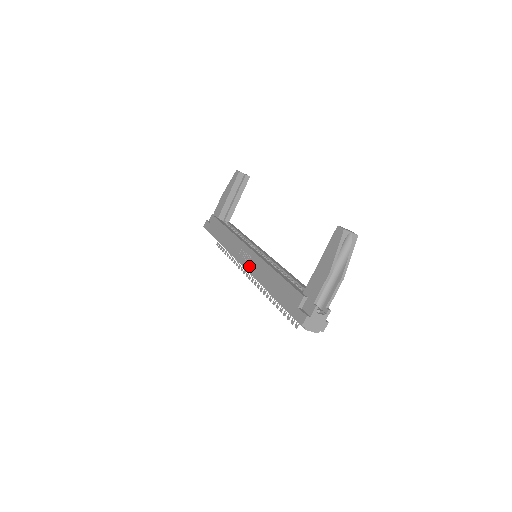
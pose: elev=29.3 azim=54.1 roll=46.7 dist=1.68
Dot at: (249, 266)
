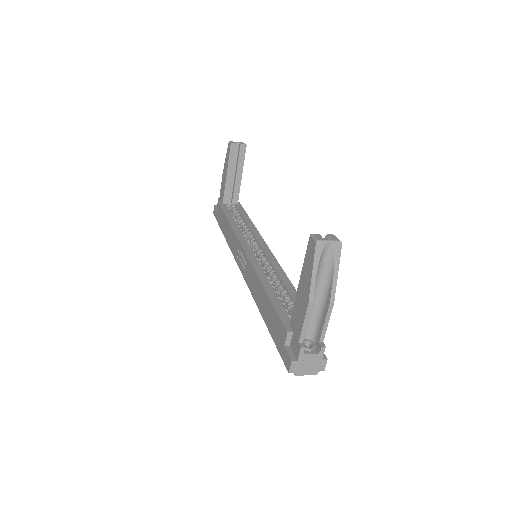
Dot at: (245, 274)
